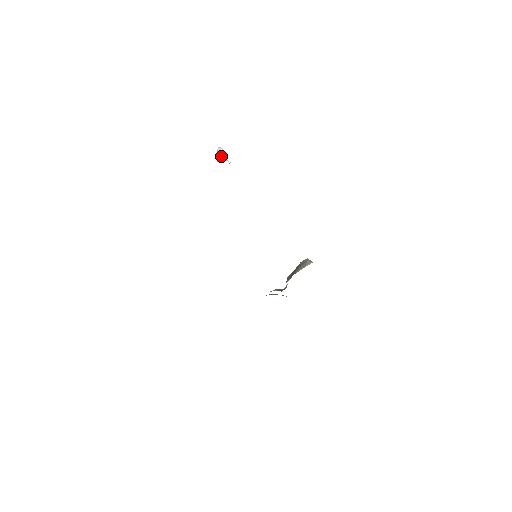
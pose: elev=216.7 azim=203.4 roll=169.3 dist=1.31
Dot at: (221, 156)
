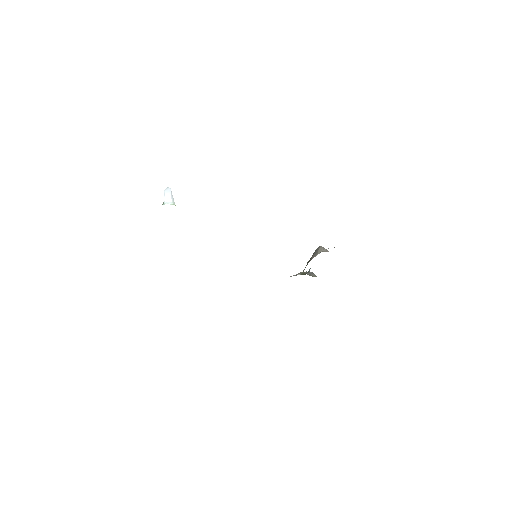
Dot at: (166, 199)
